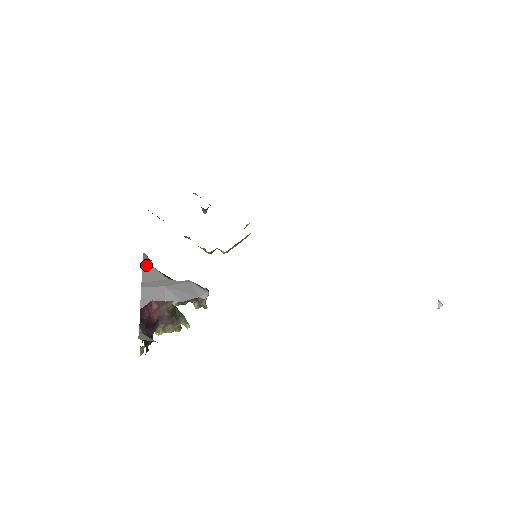
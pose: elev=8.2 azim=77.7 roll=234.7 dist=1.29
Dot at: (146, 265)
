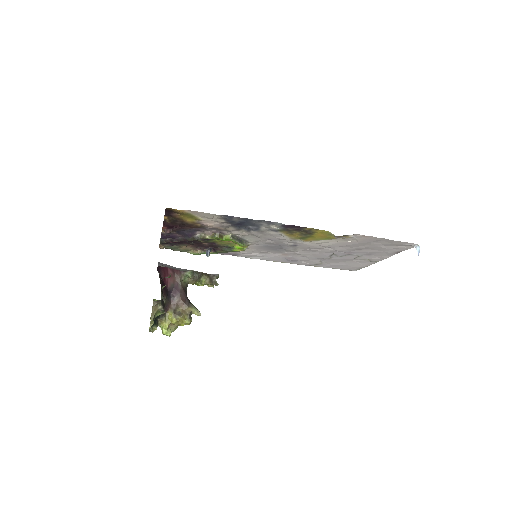
Dot at: occluded
